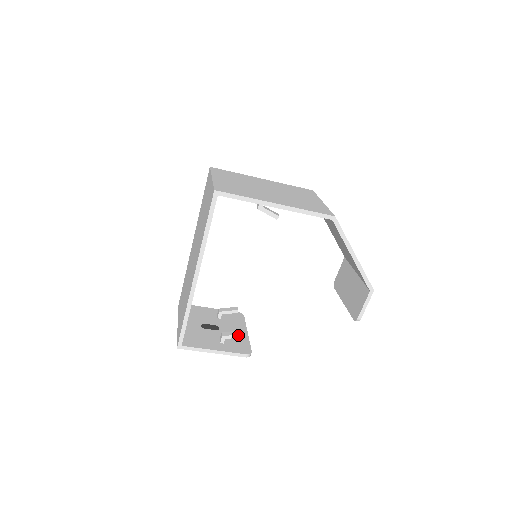
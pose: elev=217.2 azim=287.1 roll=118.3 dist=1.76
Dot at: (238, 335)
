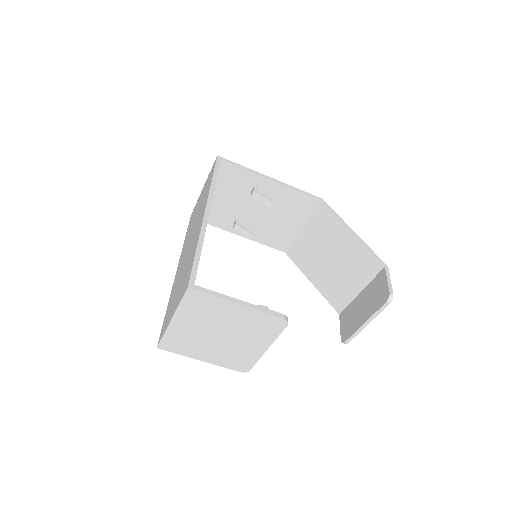
Dot at: occluded
